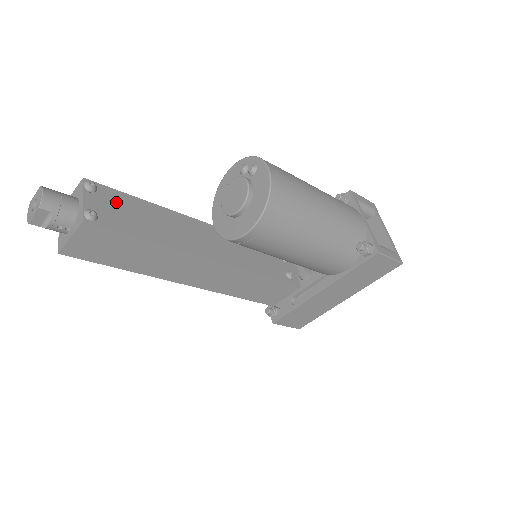
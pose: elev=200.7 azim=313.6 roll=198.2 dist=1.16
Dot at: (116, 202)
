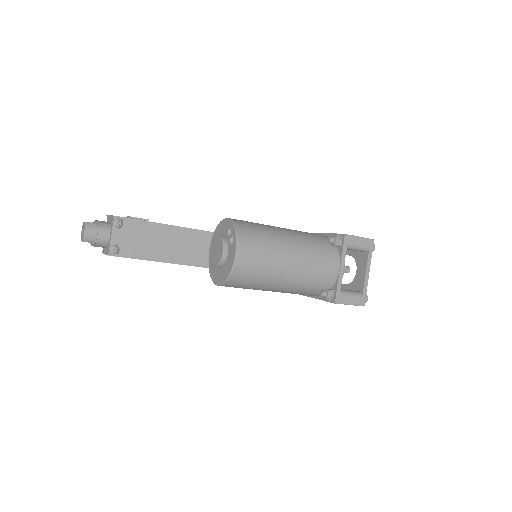
Dot at: (137, 232)
